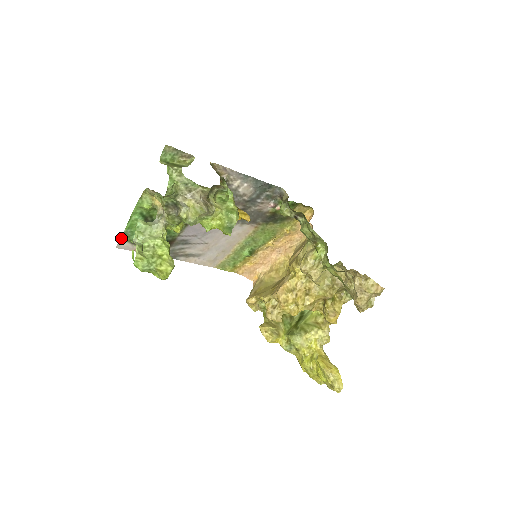
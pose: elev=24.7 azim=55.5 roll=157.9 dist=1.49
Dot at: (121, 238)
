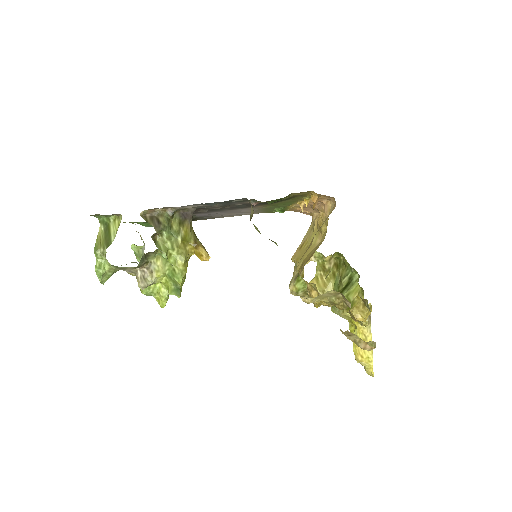
Dot at: occluded
